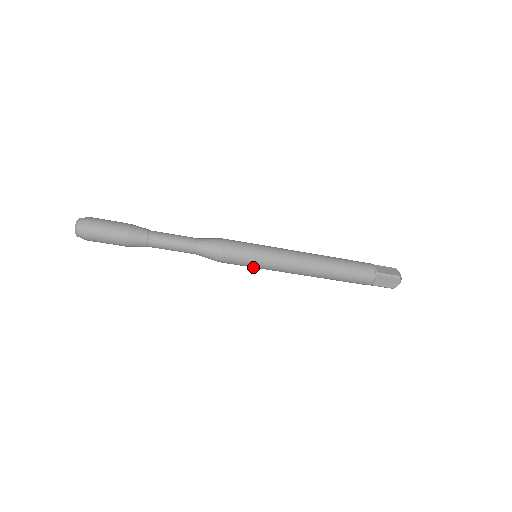
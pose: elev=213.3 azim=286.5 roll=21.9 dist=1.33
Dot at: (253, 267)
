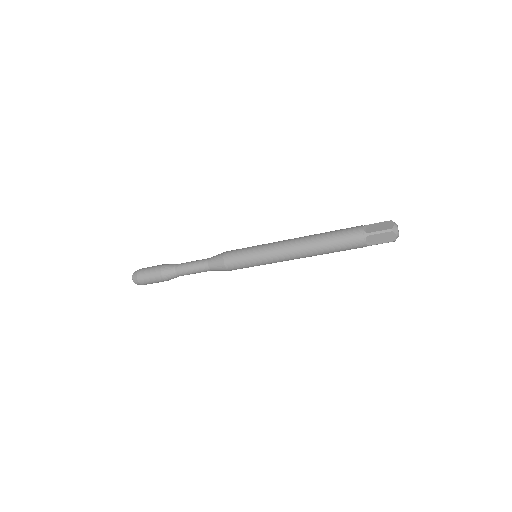
Dot at: occluded
